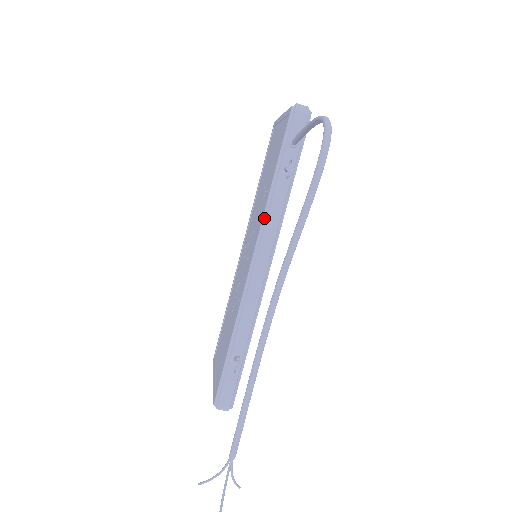
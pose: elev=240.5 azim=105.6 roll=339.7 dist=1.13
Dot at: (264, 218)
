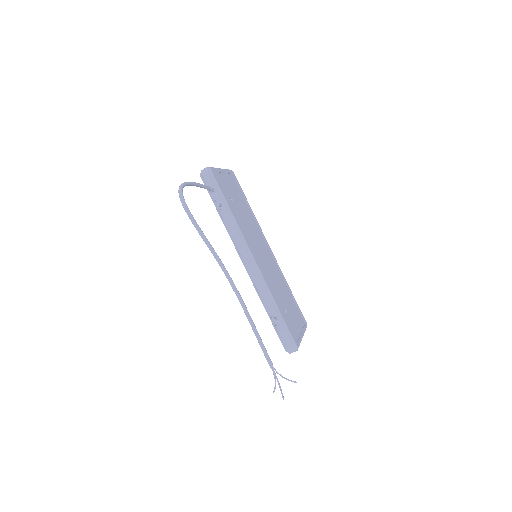
Dot at: (230, 237)
